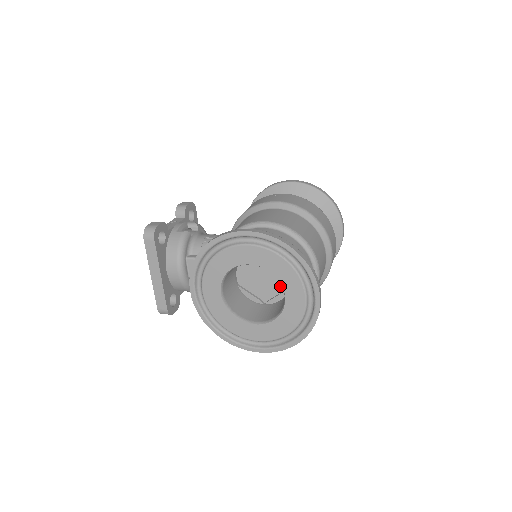
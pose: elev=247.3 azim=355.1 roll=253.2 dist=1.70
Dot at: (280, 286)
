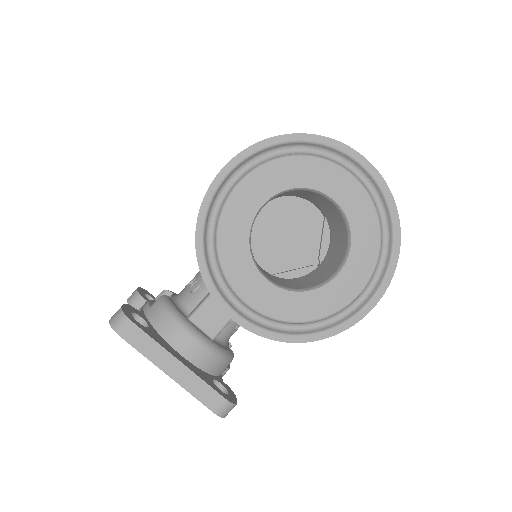
Dot at: (314, 227)
